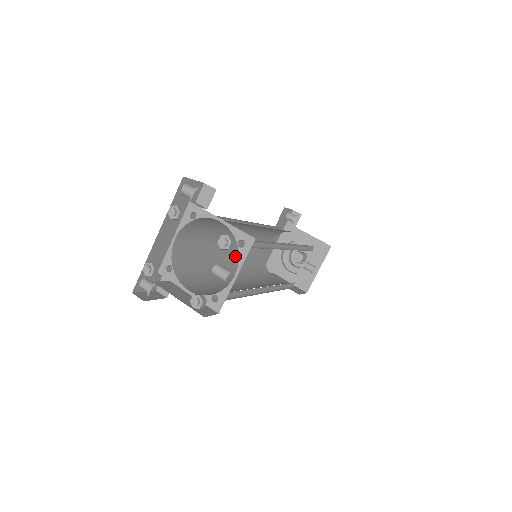
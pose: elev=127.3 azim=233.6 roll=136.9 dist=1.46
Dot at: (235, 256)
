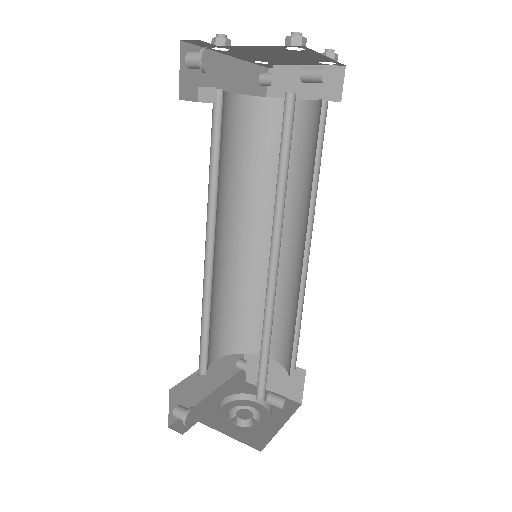
Dot at: (213, 268)
